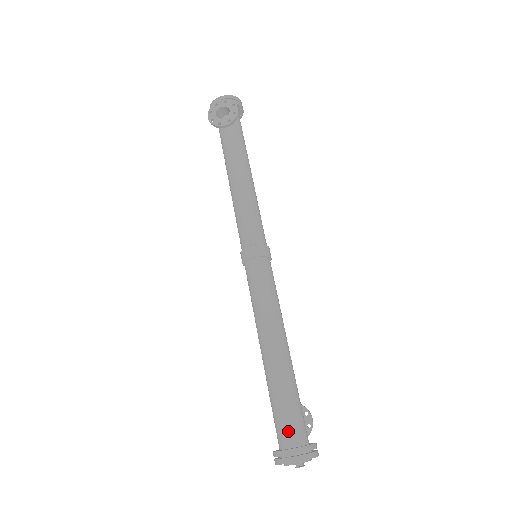
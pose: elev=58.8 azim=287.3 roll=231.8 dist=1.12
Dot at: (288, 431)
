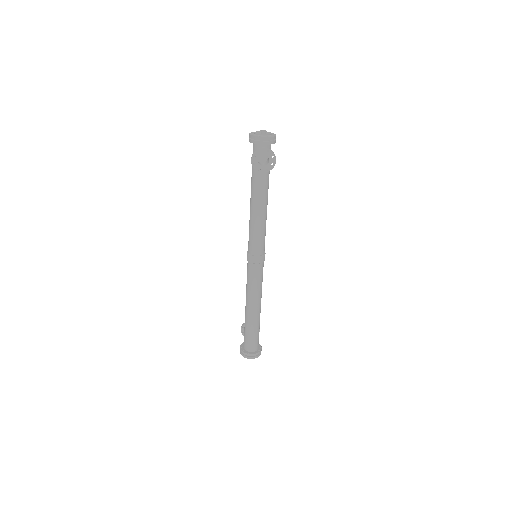
Dot at: (252, 346)
